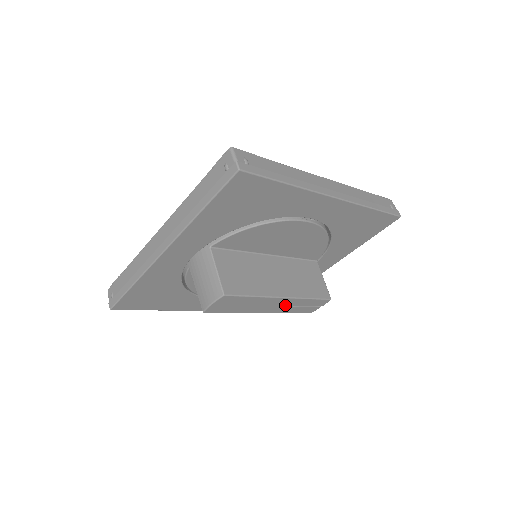
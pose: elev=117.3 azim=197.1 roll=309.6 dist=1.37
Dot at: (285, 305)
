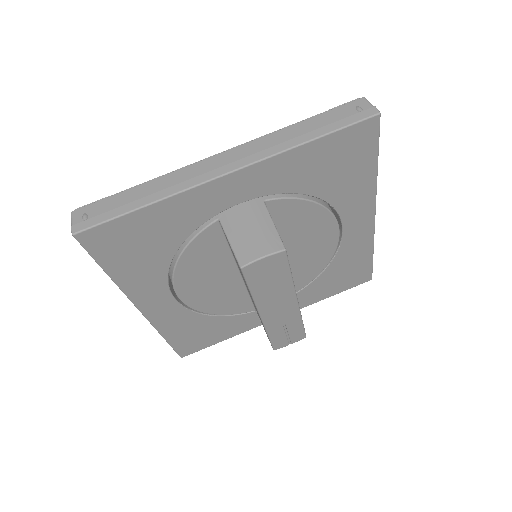
Dot at: (283, 316)
